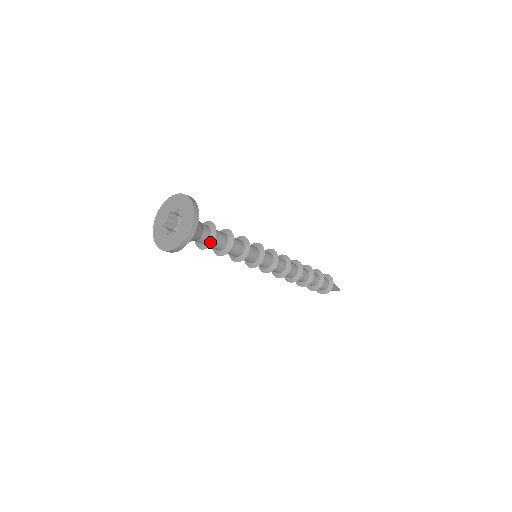
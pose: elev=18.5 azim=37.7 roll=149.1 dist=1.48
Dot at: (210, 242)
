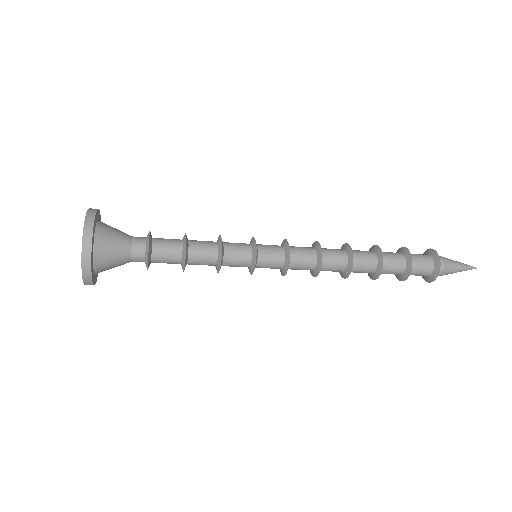
Dot at: (146, 266)
